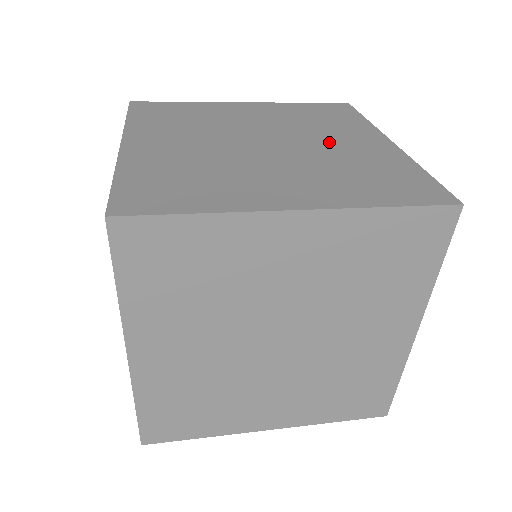
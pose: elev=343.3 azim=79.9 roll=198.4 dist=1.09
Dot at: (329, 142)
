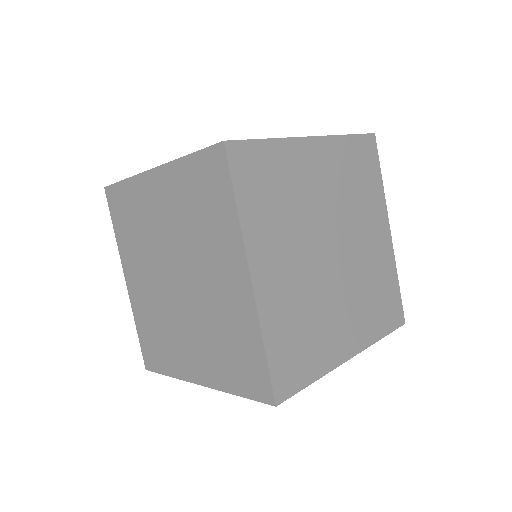
Dot at: occluded
